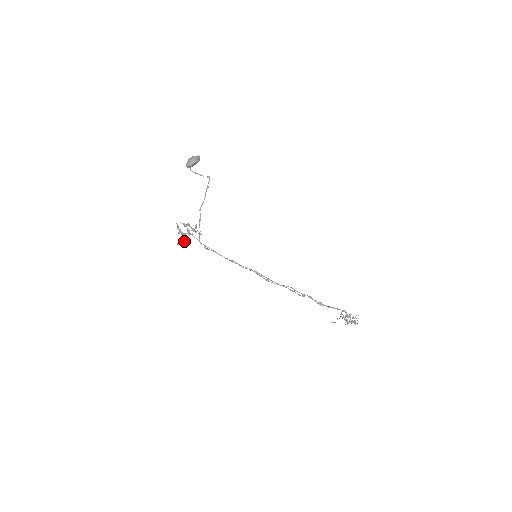
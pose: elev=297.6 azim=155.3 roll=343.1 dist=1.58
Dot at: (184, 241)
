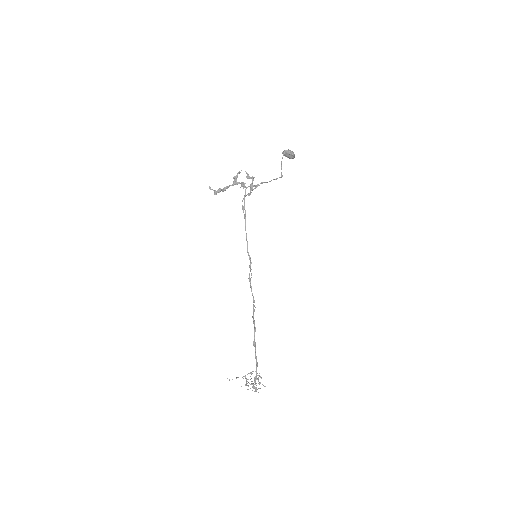
Dot at: (226, 188)
